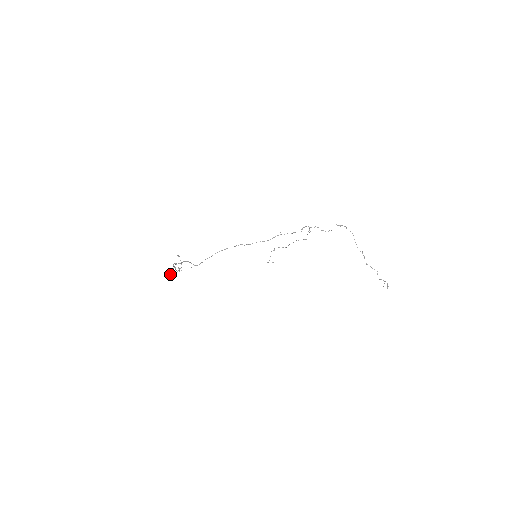
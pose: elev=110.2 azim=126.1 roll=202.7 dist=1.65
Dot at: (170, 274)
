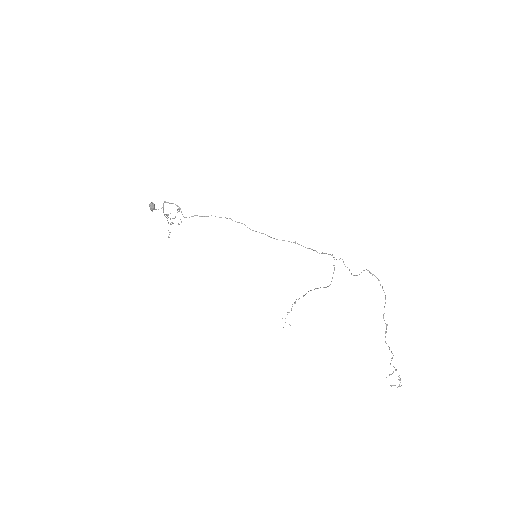
Dot at: (151, 202)
